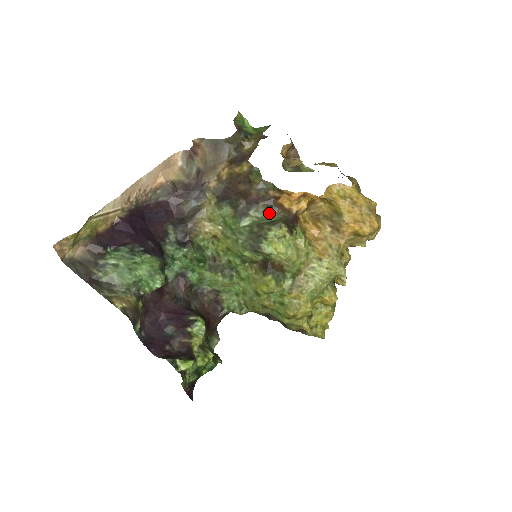
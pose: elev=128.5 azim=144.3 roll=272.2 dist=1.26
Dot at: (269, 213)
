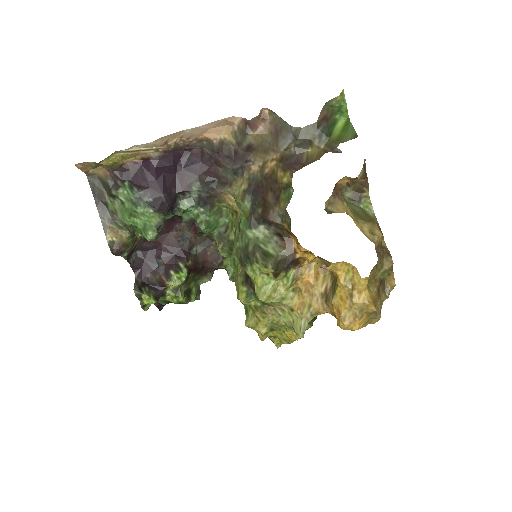
Dot at: (276, 240)
